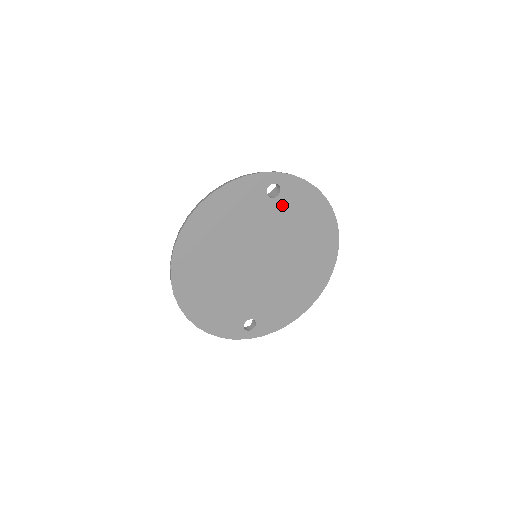
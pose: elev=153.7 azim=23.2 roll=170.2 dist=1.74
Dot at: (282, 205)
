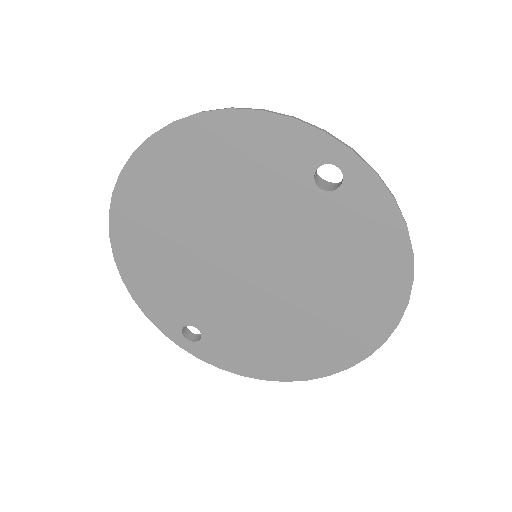
Dot at: (330, 211)
